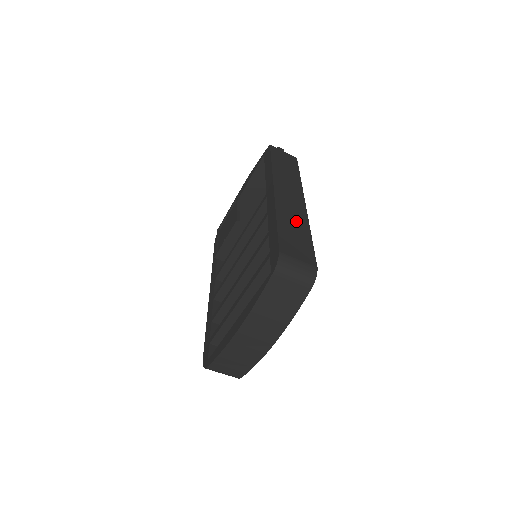
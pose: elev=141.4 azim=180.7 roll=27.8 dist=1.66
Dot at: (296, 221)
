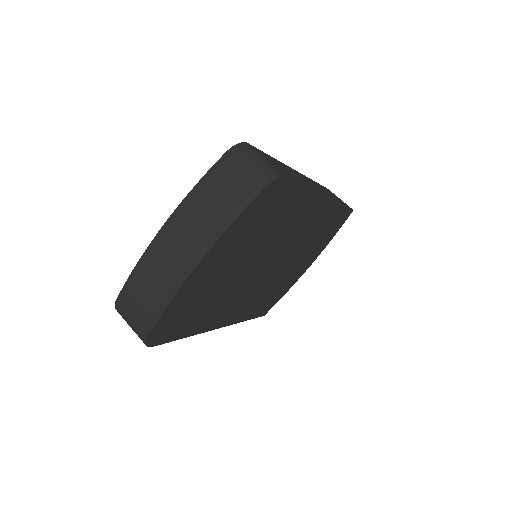
Dot at: (299, 177)
